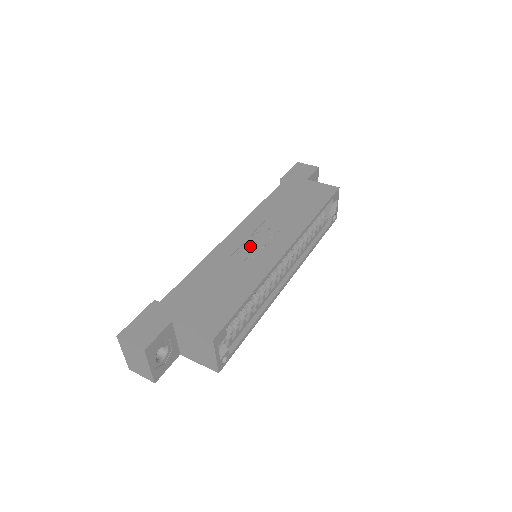
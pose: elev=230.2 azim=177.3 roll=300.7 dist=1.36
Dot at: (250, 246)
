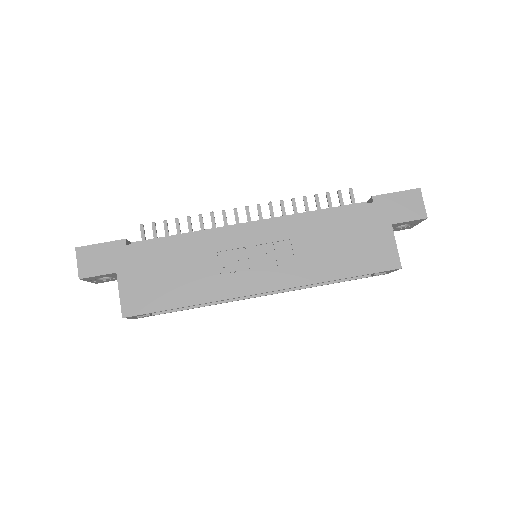
Dot at: (243, 256)
